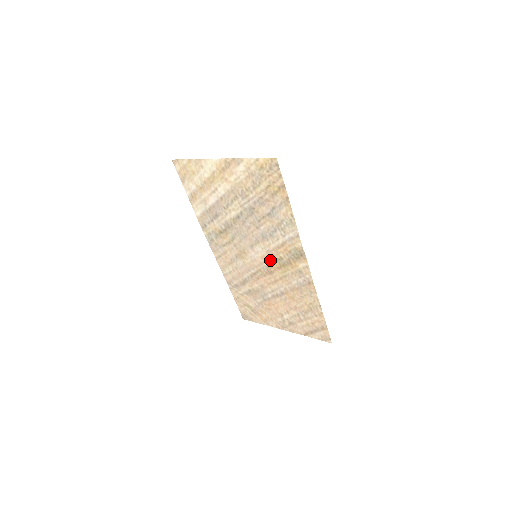
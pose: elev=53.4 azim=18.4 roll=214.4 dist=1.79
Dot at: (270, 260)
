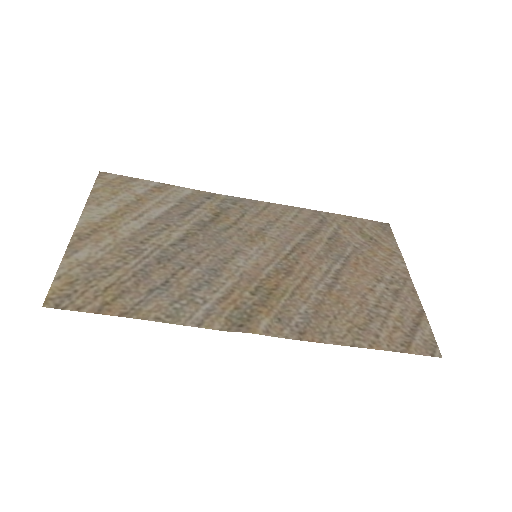
Dot at: (260, 276)
